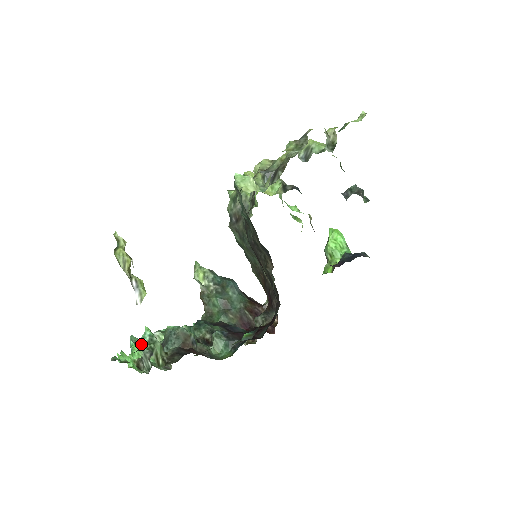
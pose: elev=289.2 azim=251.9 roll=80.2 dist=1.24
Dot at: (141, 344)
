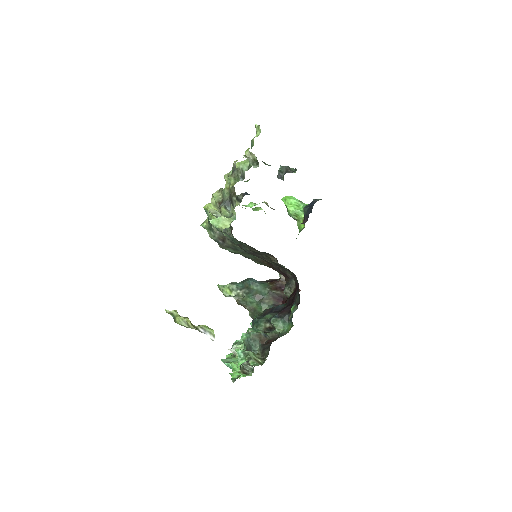
Dot at: (242, 360)
